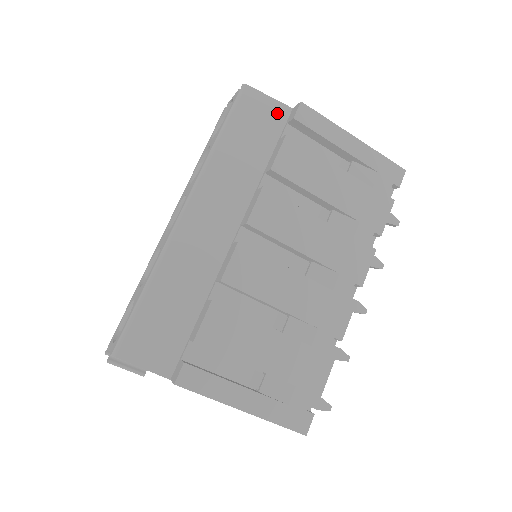
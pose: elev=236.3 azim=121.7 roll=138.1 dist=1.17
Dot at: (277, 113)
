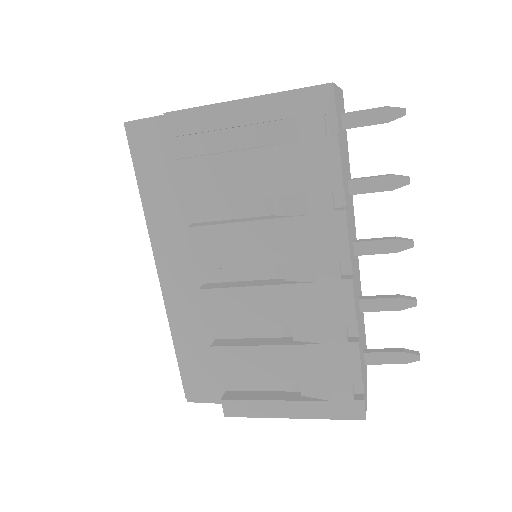
Dot at: (164, 130)
